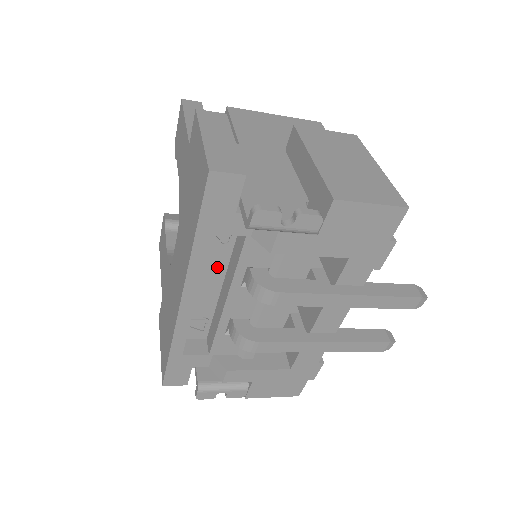
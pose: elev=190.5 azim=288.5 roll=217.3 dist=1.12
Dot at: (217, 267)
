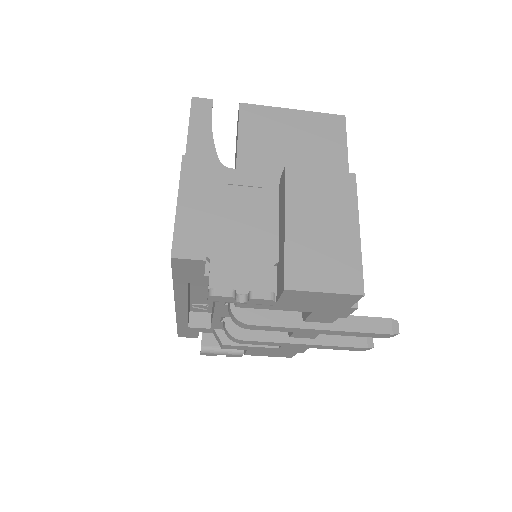
Dot at: occluded
